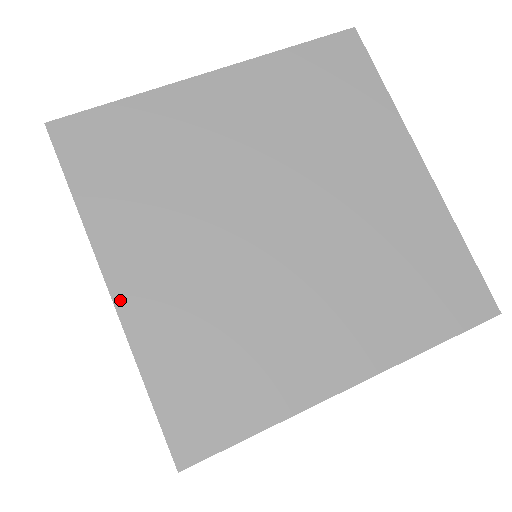
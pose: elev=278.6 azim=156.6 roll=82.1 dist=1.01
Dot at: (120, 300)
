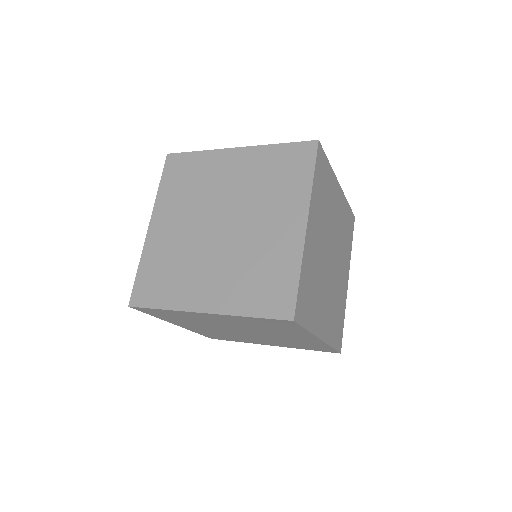
Dot at: (307, 234)
